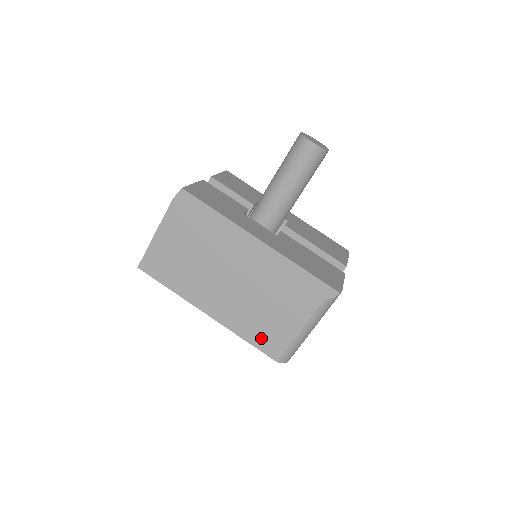
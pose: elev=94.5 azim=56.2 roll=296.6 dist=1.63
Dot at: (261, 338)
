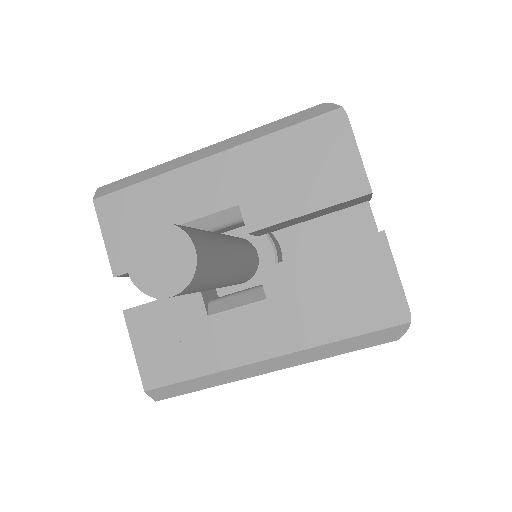
Dot at: occluded
